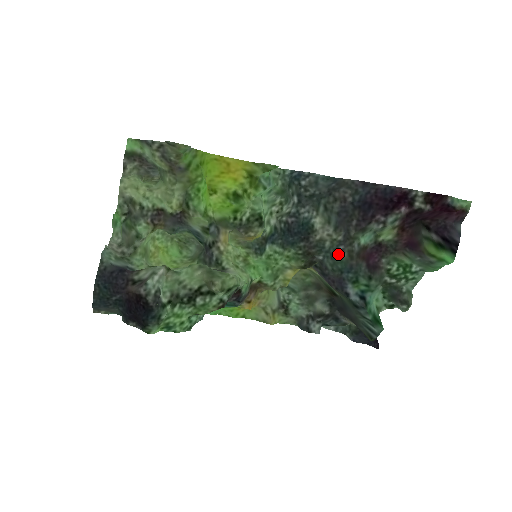
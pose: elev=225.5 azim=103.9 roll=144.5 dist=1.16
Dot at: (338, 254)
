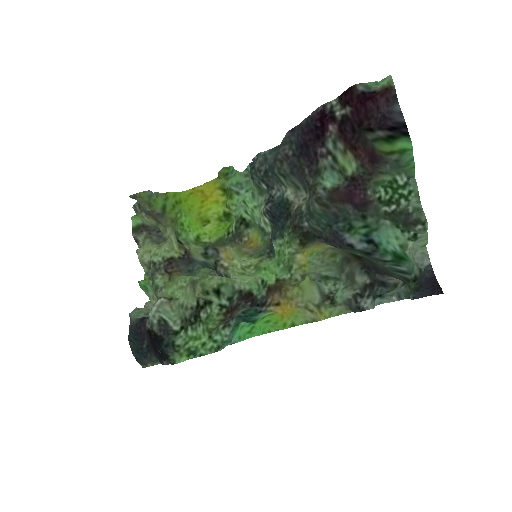
Dot at: (311, 210)
